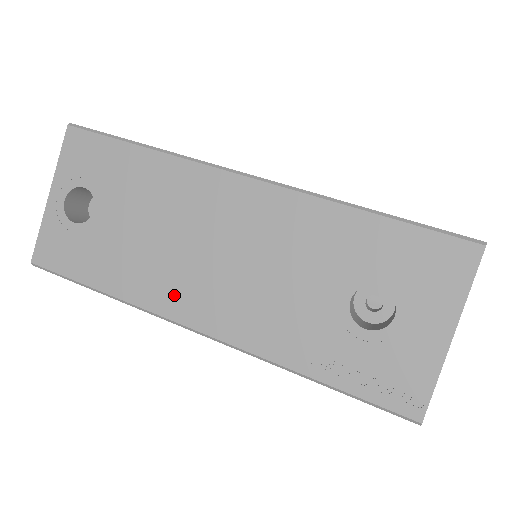
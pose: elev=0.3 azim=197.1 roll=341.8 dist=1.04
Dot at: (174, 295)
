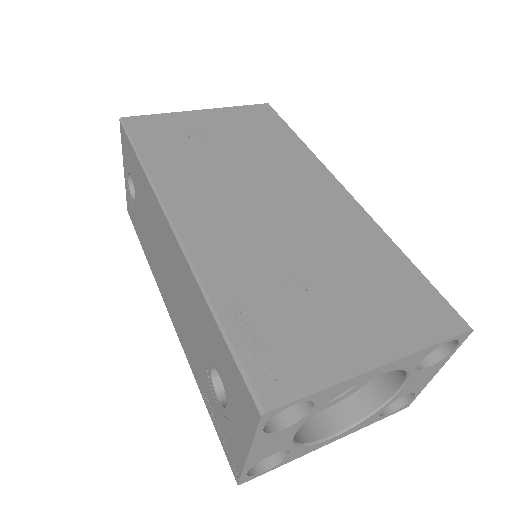
Dot at: (161, 284)
